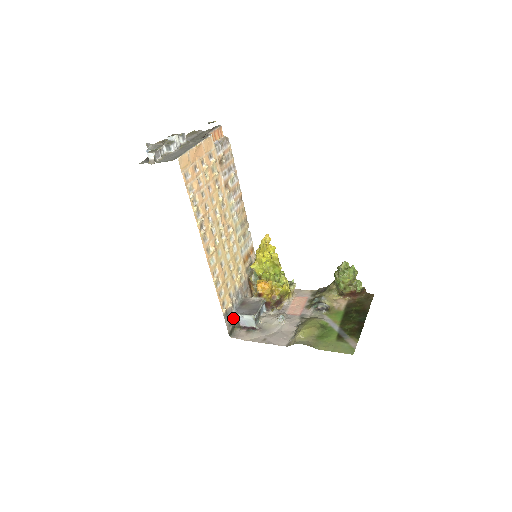
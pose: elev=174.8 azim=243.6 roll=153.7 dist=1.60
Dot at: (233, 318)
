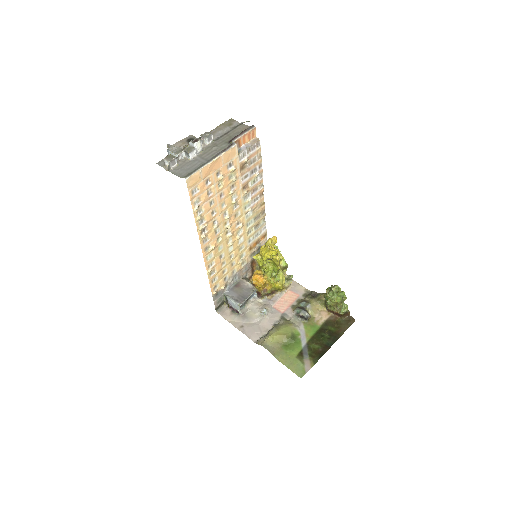
Dot at: (224, 296)
